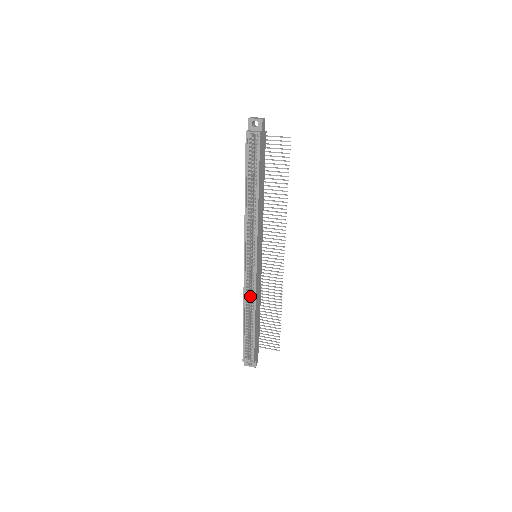
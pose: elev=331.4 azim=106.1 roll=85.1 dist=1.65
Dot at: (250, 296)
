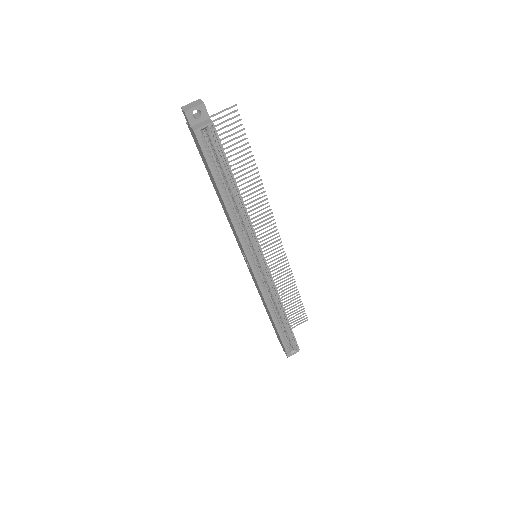
Dot at: occluded
